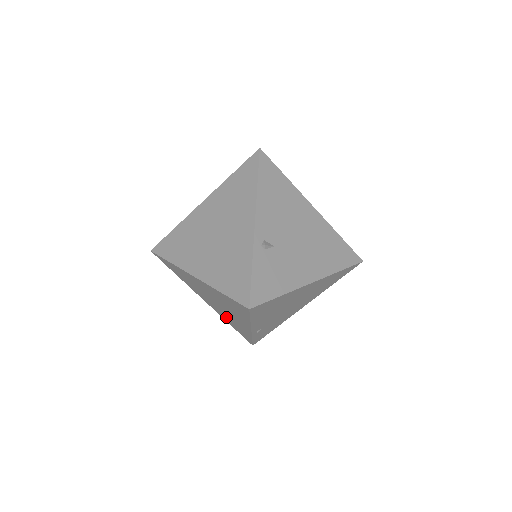
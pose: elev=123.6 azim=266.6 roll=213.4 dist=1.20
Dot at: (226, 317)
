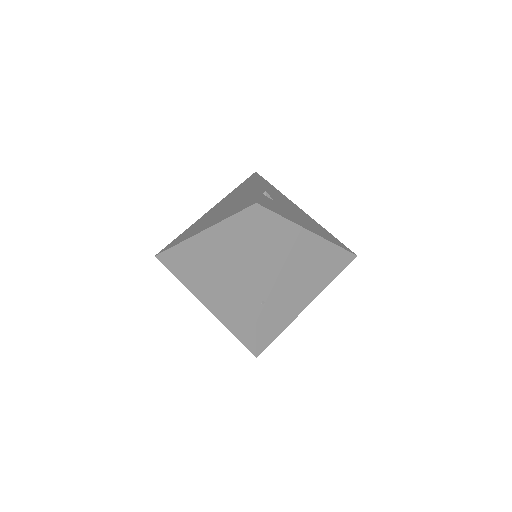
Dot at: (227, 309)
